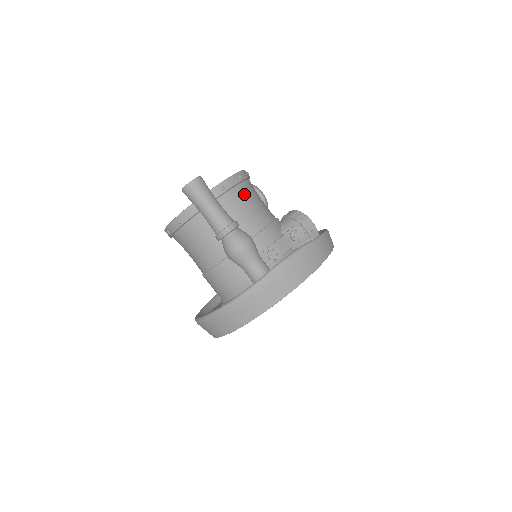
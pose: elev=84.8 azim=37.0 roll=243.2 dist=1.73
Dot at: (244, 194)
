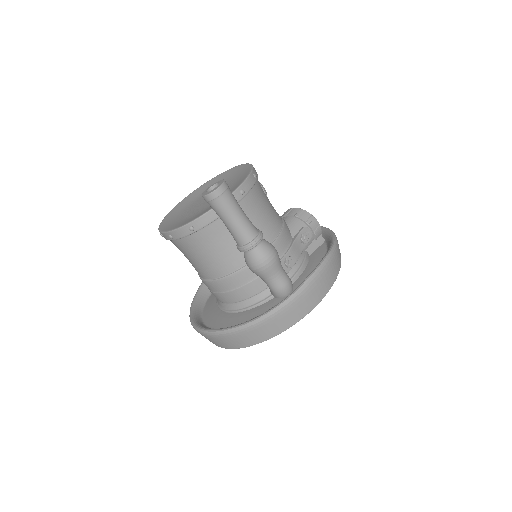
Dot at: (259, 196)
